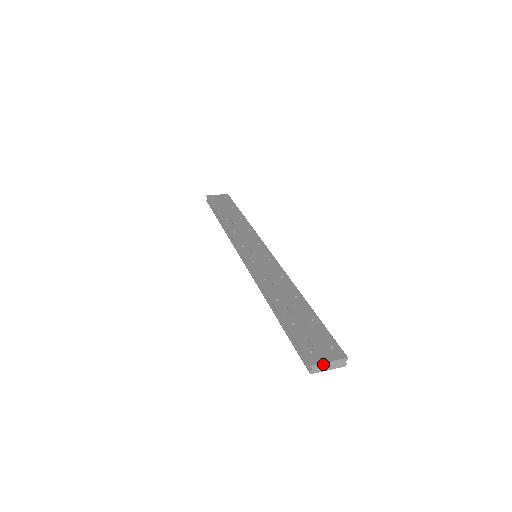
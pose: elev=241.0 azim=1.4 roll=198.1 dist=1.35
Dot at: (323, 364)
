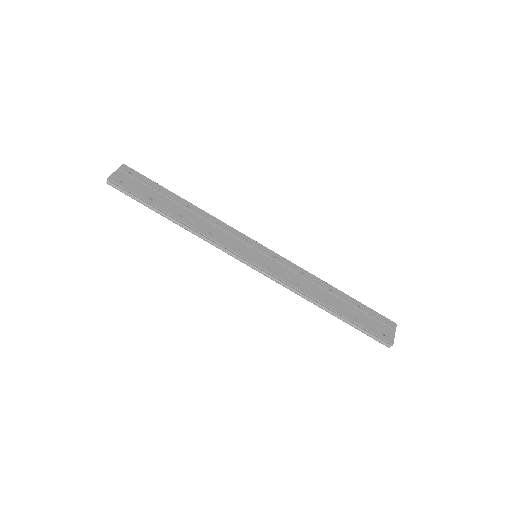
Dot at: occluded
